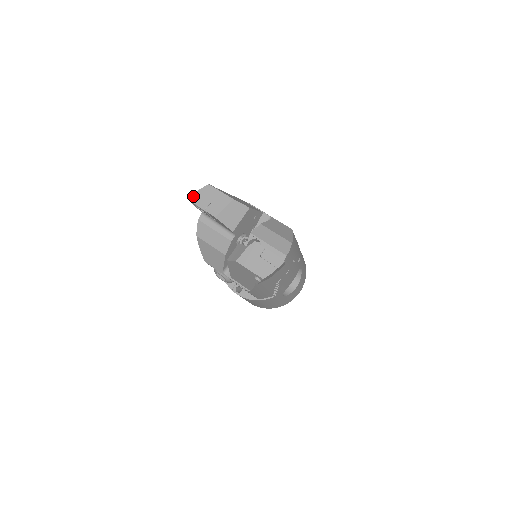
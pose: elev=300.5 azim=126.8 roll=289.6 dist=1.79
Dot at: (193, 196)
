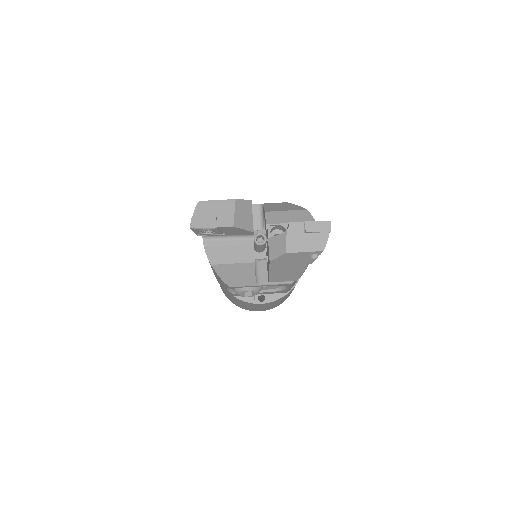
Dot at: (193, 222)
